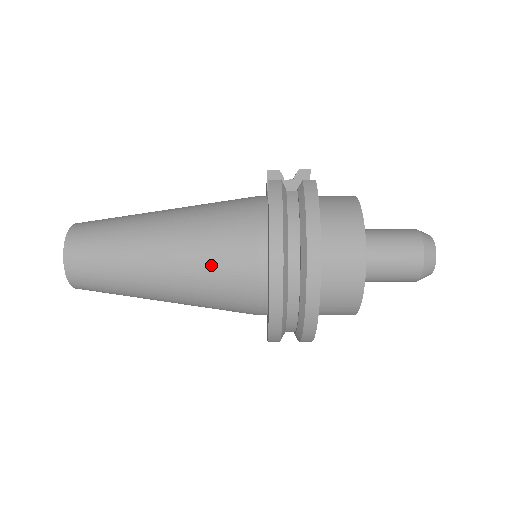
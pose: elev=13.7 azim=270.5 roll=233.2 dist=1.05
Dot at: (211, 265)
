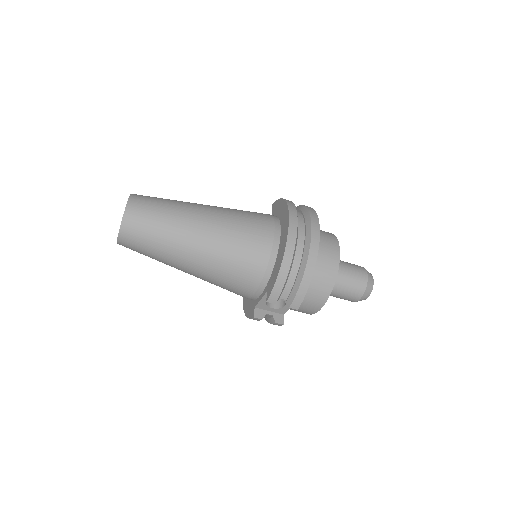
Dot at: (242, 218)
